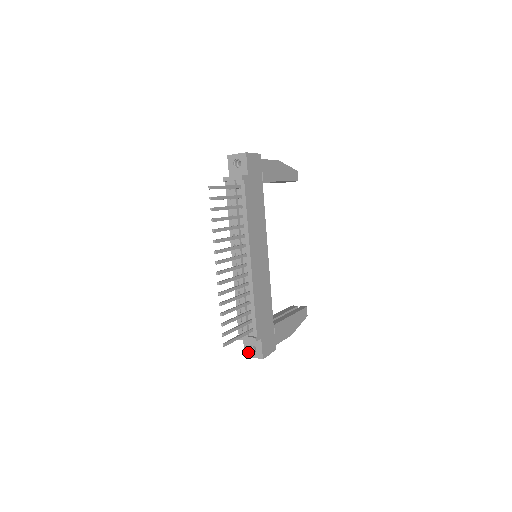
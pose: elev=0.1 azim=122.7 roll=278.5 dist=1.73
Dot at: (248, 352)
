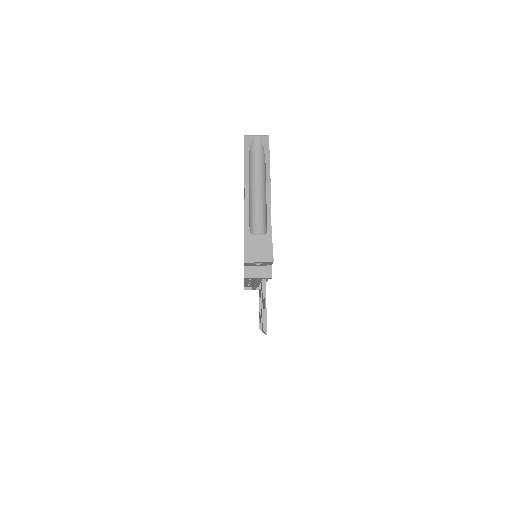
Dot at: occluded
